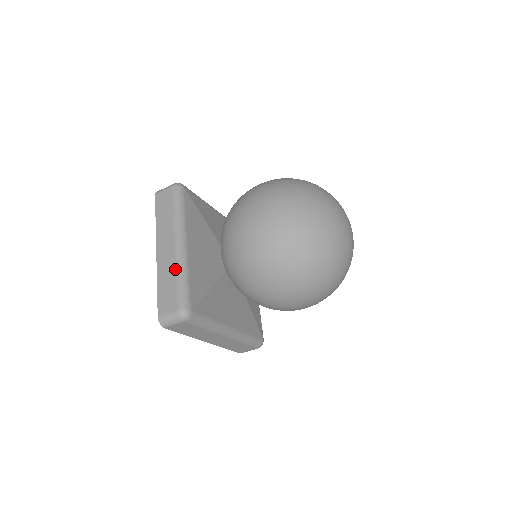
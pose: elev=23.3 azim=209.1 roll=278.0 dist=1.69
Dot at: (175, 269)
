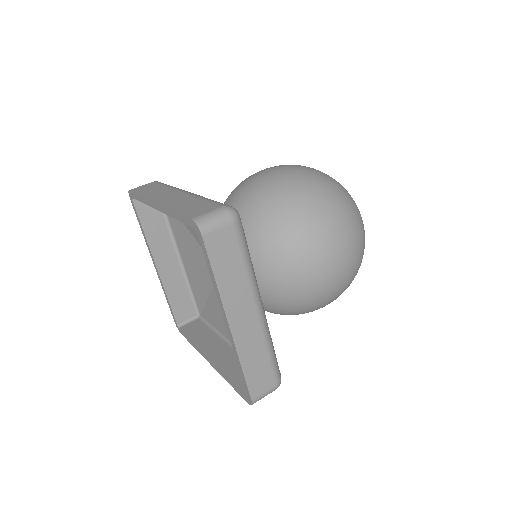
Dot at: (196, 197)
